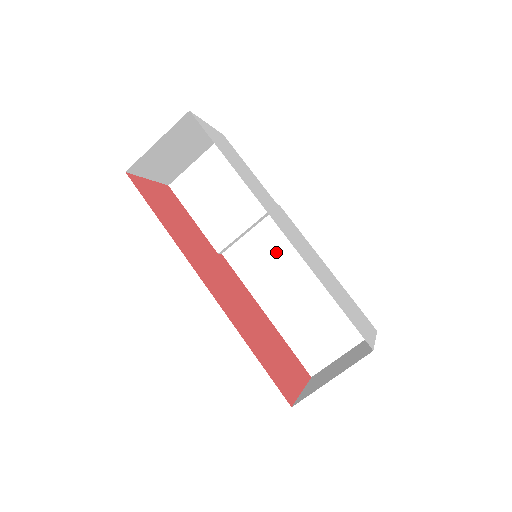
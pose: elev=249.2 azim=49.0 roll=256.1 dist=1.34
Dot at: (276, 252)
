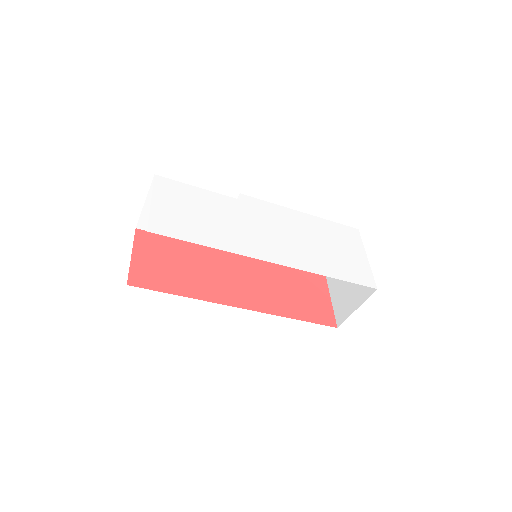
Dot at: occluded
